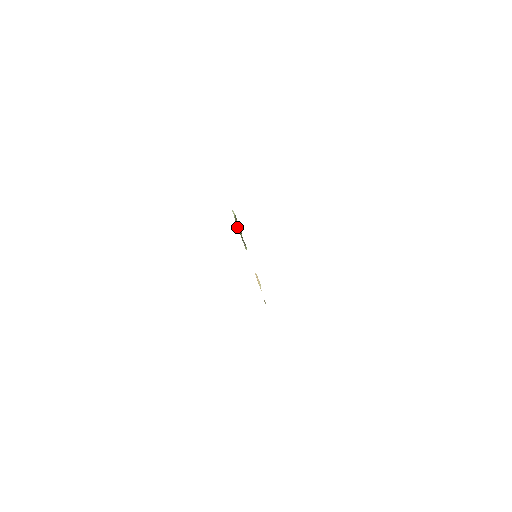
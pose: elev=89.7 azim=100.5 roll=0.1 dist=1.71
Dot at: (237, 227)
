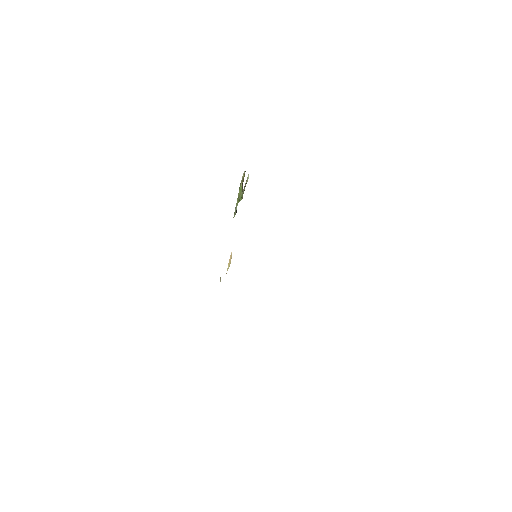
Dot at: (239, 189)
